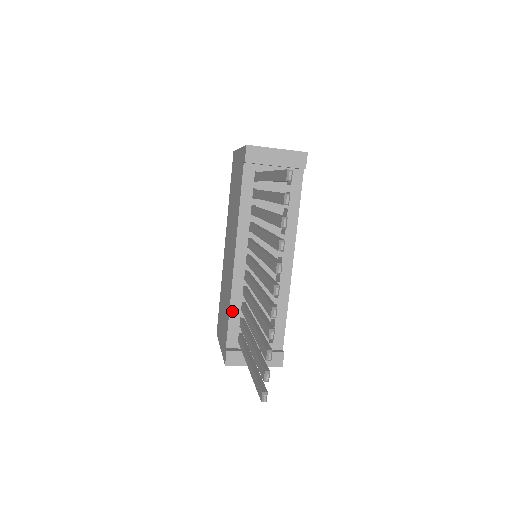
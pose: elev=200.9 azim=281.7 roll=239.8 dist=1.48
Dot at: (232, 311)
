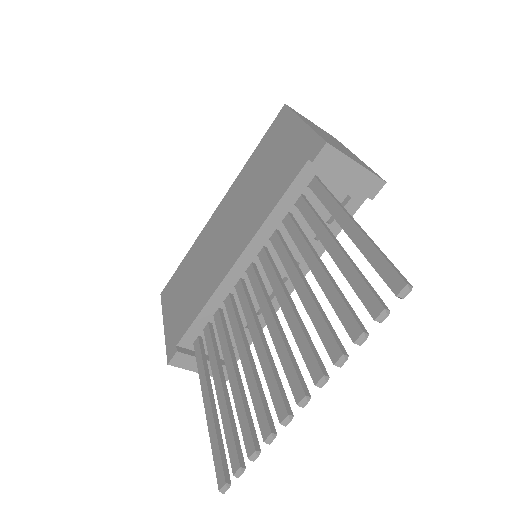
Dot at: (203, 313)
